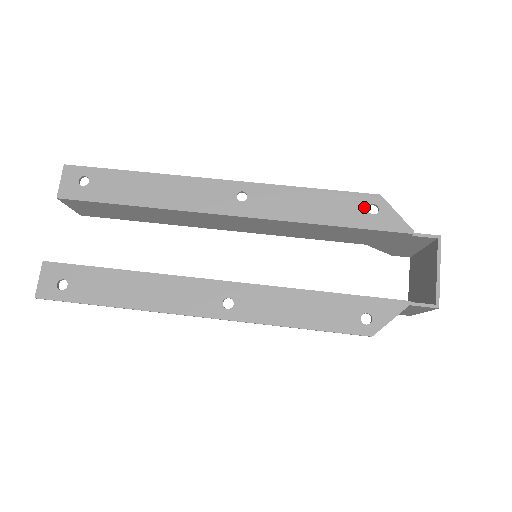
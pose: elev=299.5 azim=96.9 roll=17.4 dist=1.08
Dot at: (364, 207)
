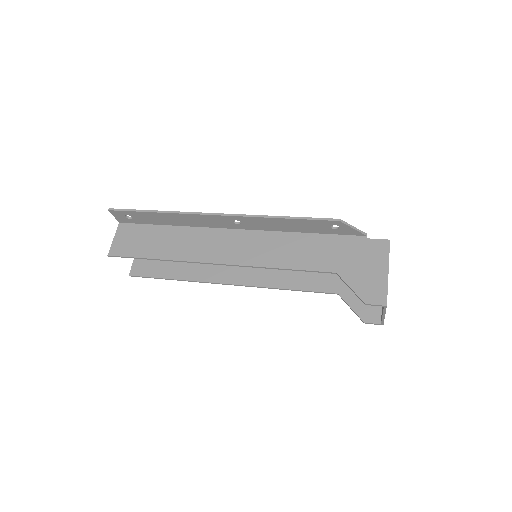
Dot at: occluded
